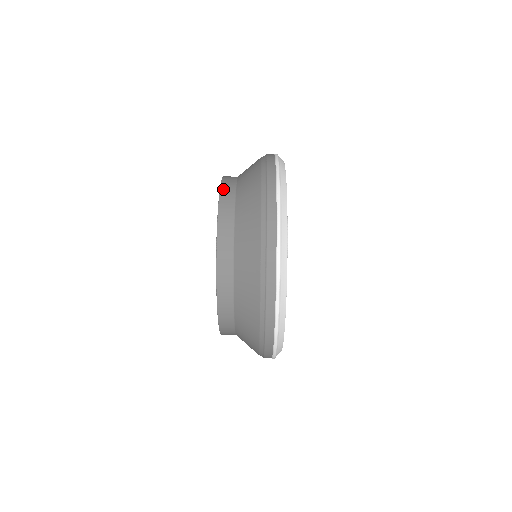
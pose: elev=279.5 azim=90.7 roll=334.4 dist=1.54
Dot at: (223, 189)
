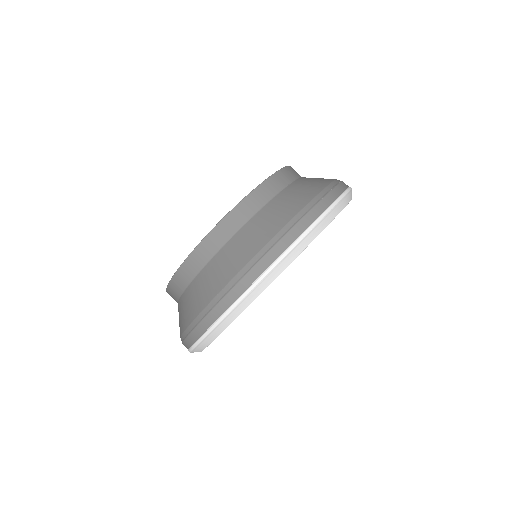
Dot at: (273, 179)
